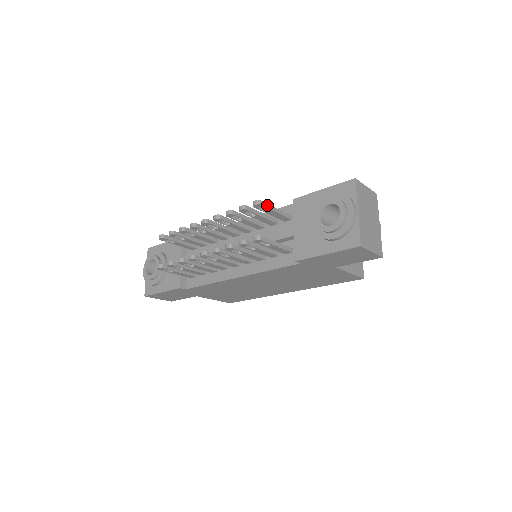
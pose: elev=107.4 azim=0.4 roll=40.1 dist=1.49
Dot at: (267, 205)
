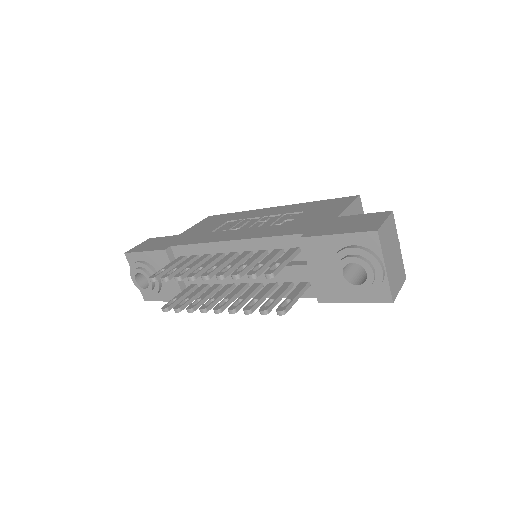
Dot at: (279, 268)
